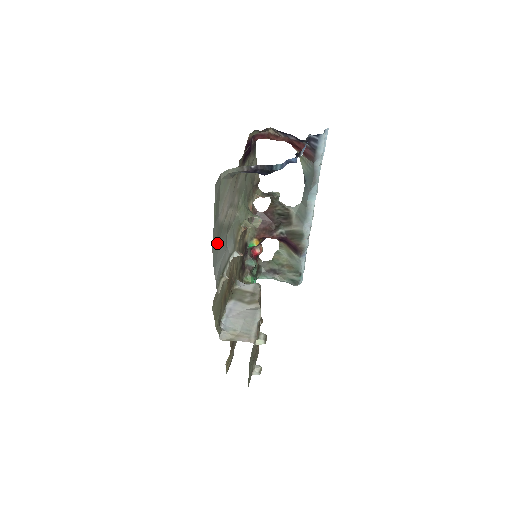
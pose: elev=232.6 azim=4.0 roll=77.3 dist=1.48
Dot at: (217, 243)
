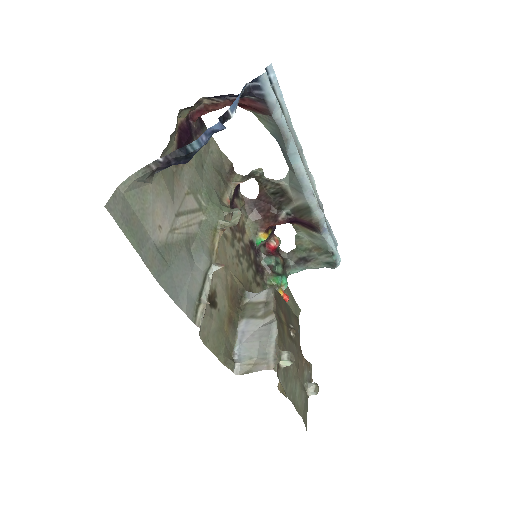
Dot at: (166, 269)
